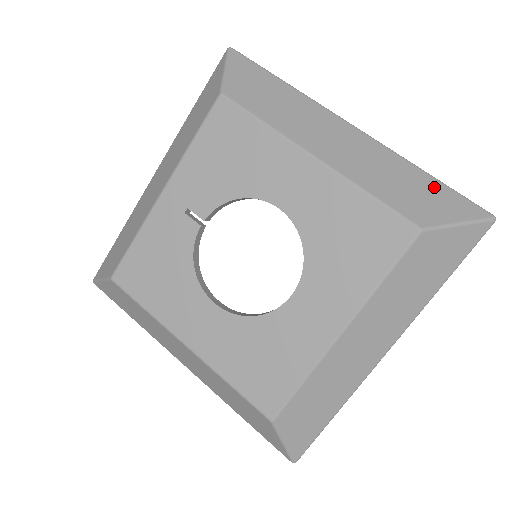
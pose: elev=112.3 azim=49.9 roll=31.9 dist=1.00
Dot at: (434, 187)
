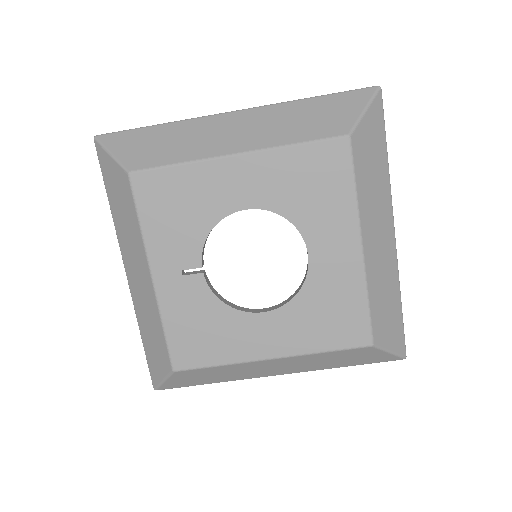
Dot at: (326, 102)
